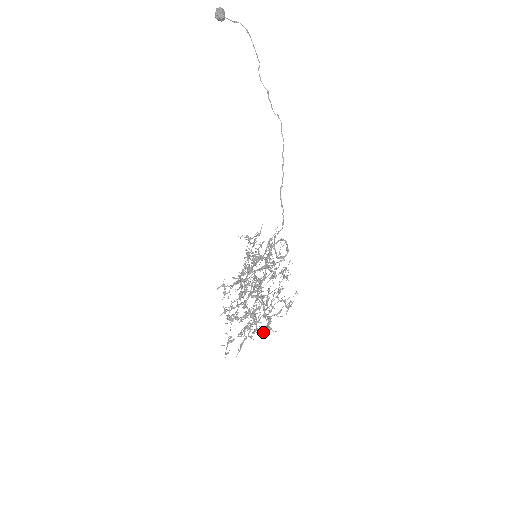
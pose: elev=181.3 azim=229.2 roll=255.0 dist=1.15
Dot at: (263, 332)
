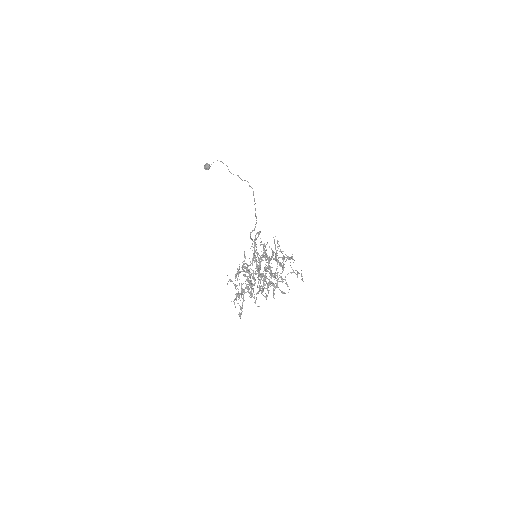
Dot at: occluded
